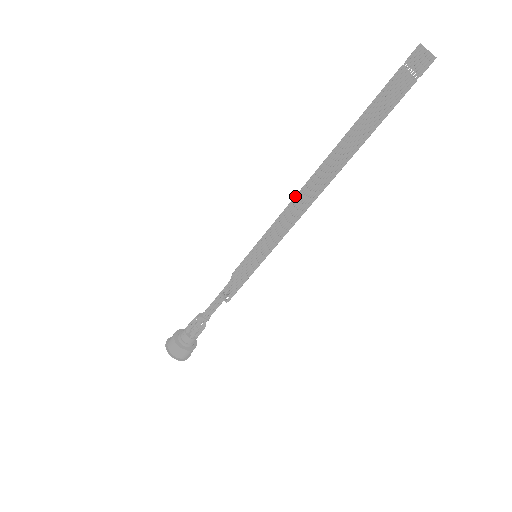
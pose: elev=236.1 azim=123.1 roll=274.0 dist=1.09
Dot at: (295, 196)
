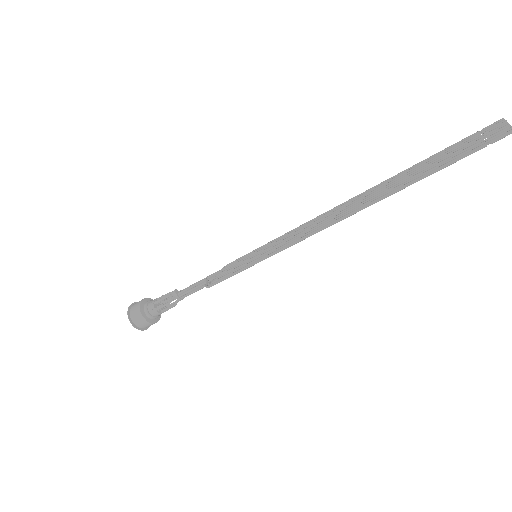
Dot at: (320, 215)
